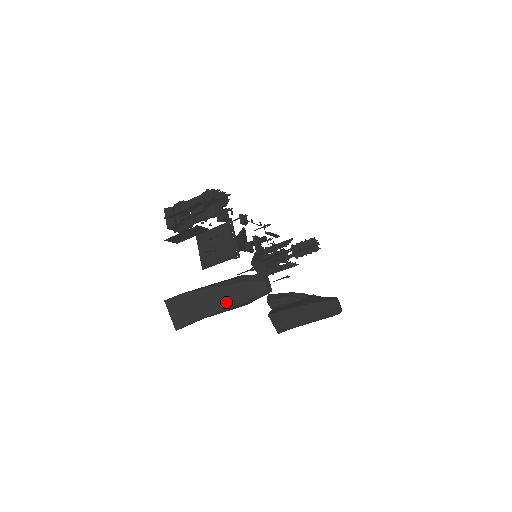
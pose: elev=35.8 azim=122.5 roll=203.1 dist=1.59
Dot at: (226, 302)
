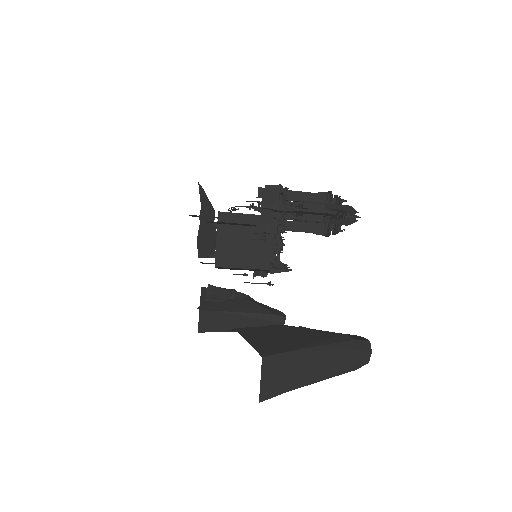
Dot at: (329, 371)
